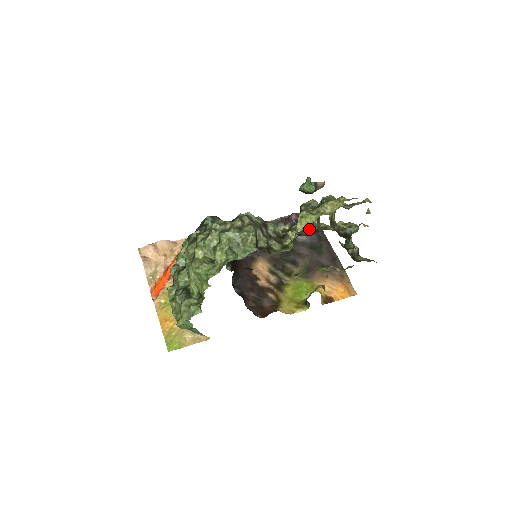
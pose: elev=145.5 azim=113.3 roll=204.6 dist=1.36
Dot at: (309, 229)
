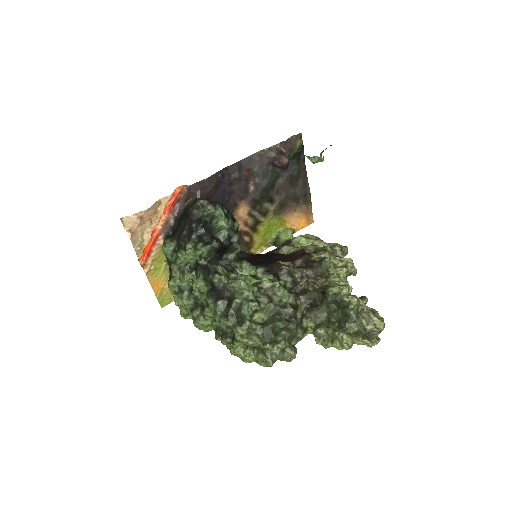
Dot at: (318, 274)
